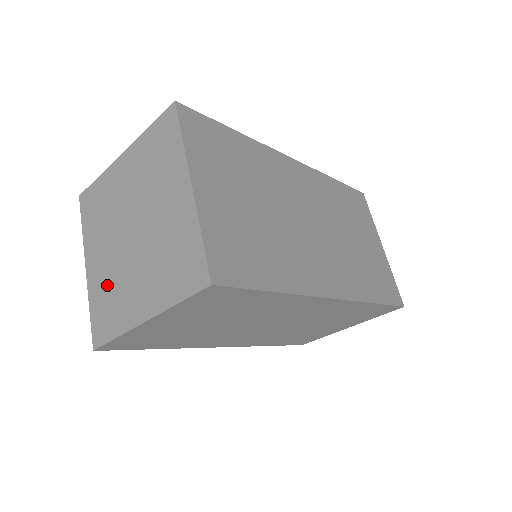
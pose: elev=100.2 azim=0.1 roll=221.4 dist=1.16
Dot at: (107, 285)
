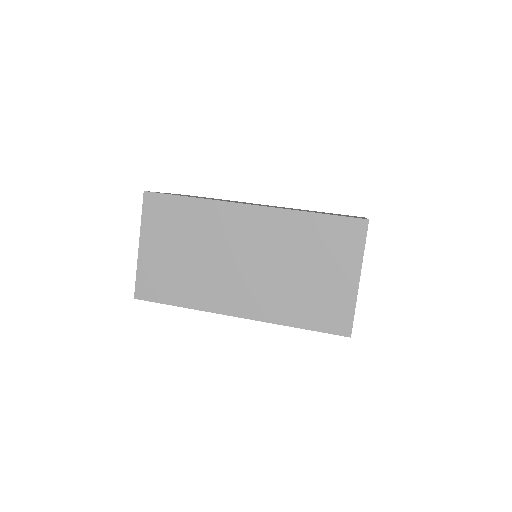
Dot at: occluded
